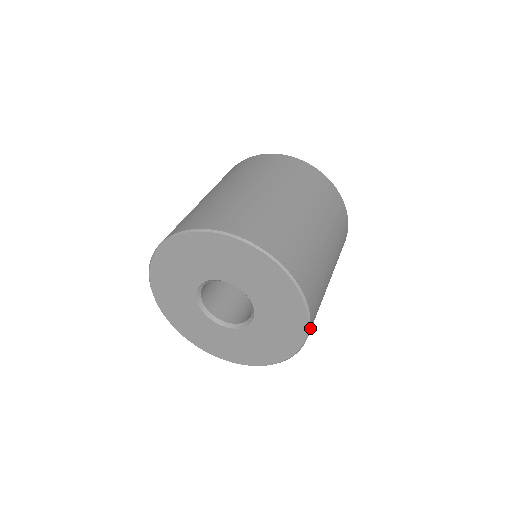
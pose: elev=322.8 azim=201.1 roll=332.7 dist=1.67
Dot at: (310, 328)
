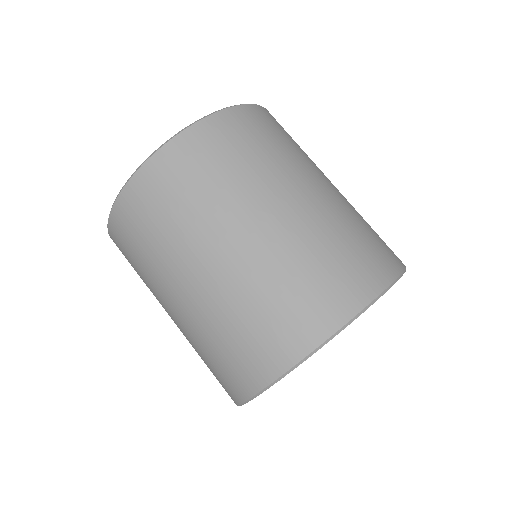
Dot at: (386, 282)
